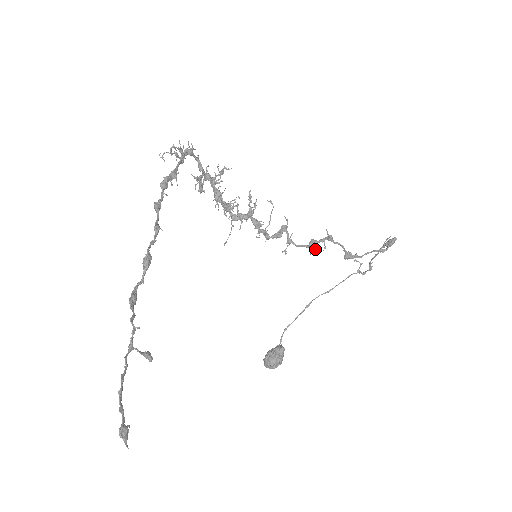
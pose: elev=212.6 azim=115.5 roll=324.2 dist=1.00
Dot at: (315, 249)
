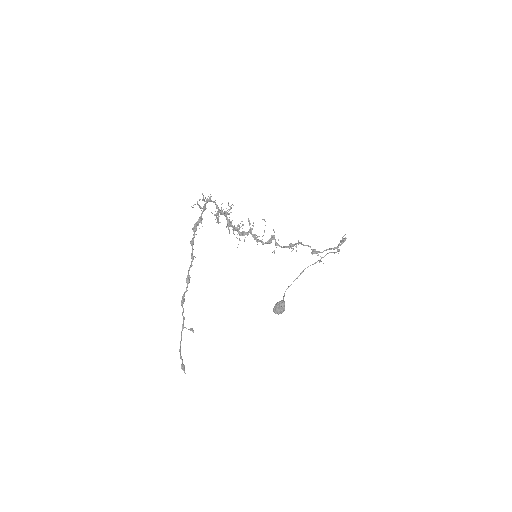
Dot at: (292, 250)
